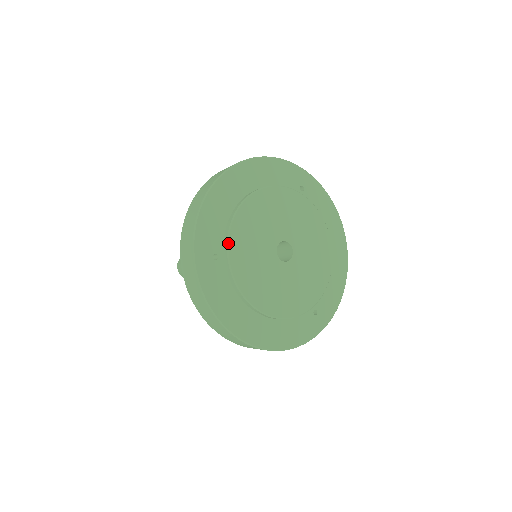
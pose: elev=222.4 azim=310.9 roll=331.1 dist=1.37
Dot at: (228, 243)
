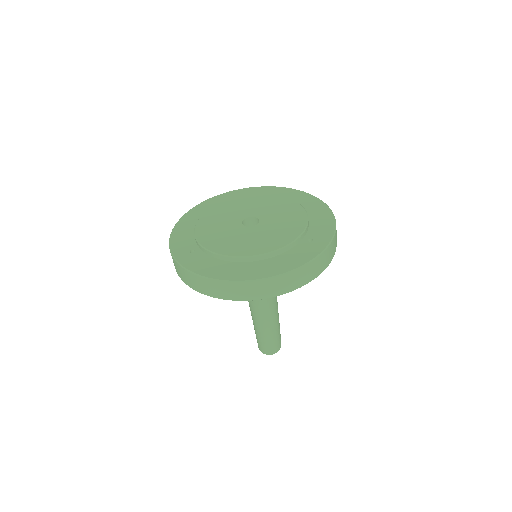
Dot at: (196, 238)
